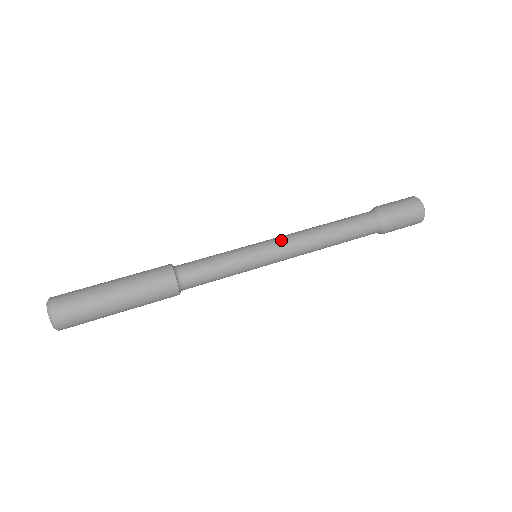
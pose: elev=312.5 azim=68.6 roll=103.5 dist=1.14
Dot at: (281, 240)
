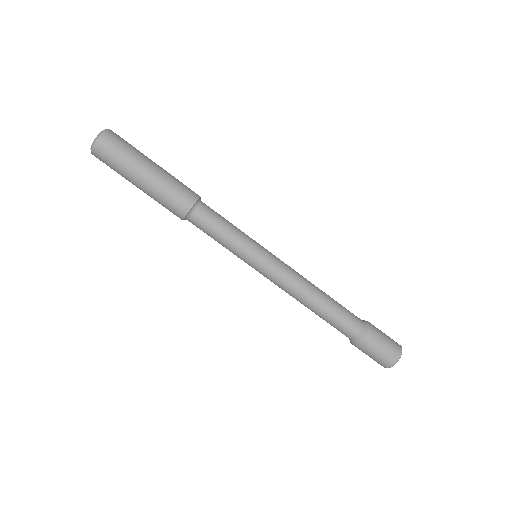
Dot at: (276, 275)
